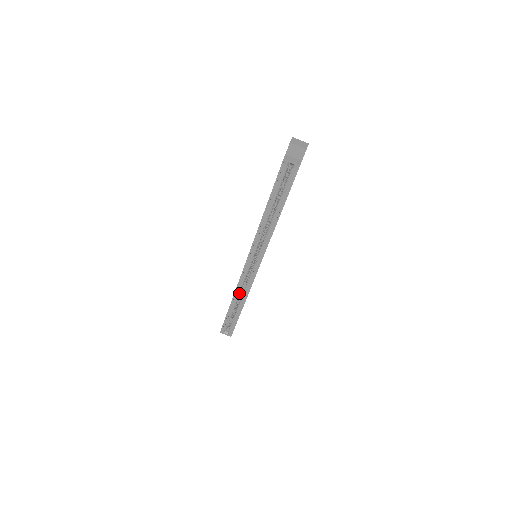
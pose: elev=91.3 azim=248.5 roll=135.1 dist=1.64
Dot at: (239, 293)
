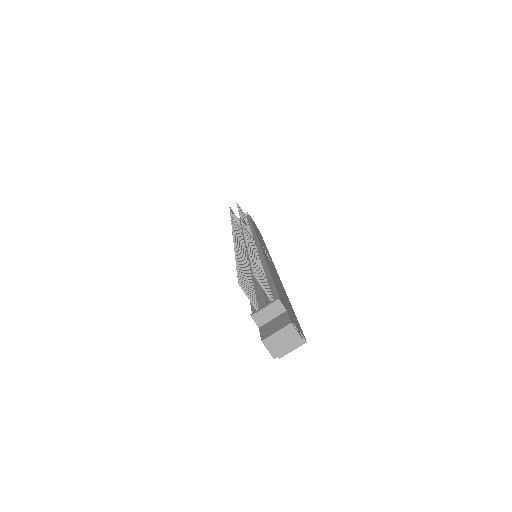
Dot at: occluded
